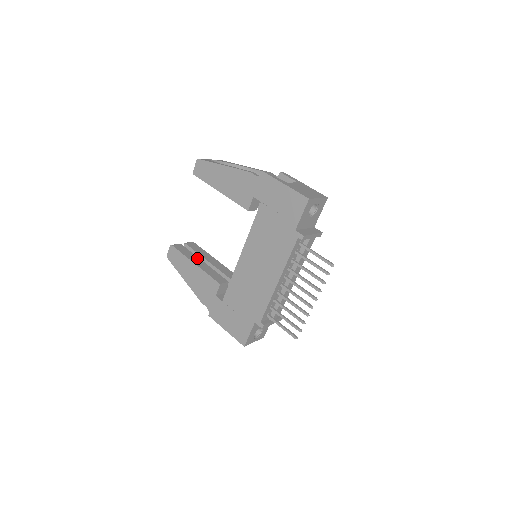
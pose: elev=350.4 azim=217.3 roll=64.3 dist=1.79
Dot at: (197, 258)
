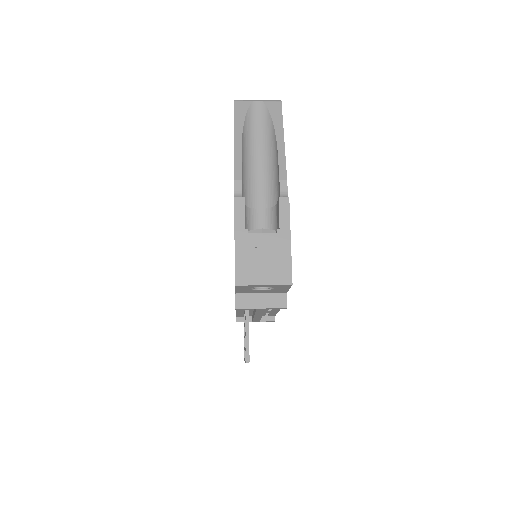
Dot at: occluded
